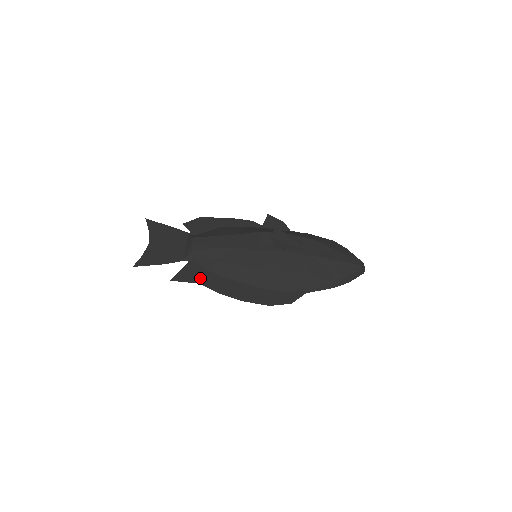
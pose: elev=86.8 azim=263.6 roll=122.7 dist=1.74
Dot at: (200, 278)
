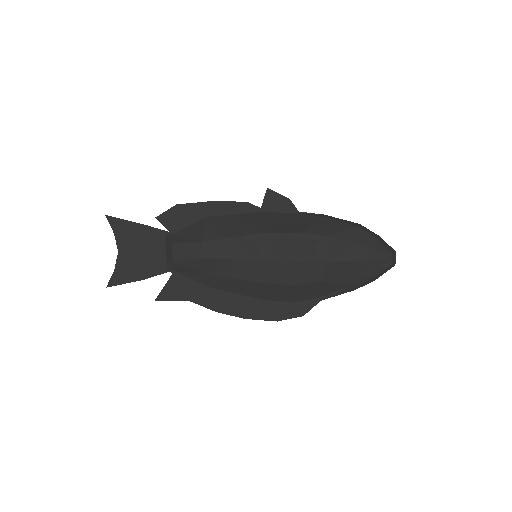
Dot at: (190, 294)
